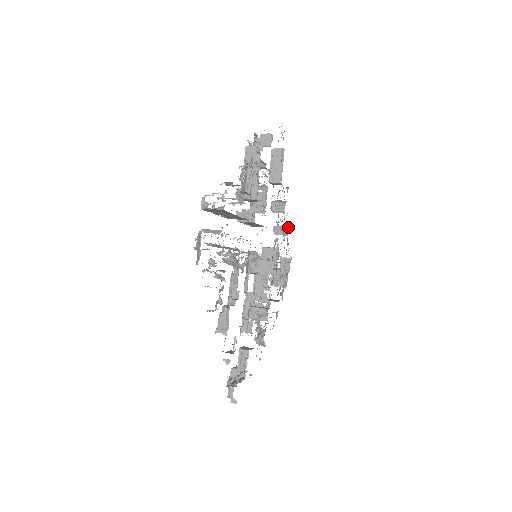
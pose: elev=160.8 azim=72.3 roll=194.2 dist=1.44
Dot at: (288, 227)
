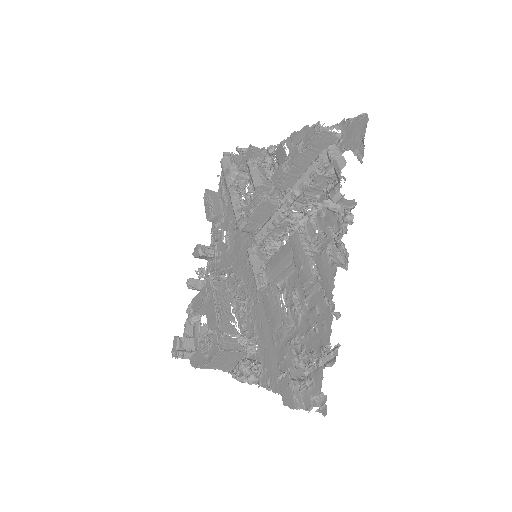
Dot at: (205, 279)
